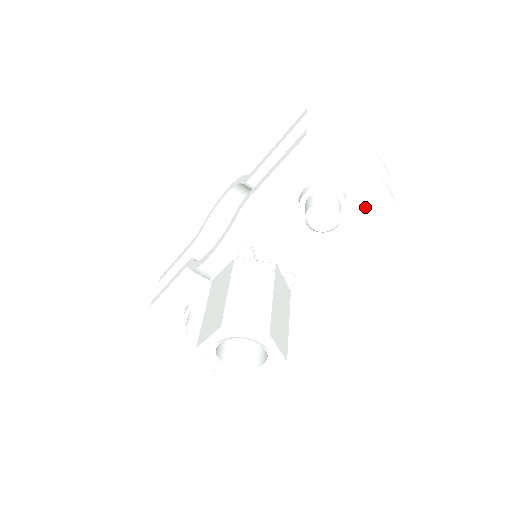
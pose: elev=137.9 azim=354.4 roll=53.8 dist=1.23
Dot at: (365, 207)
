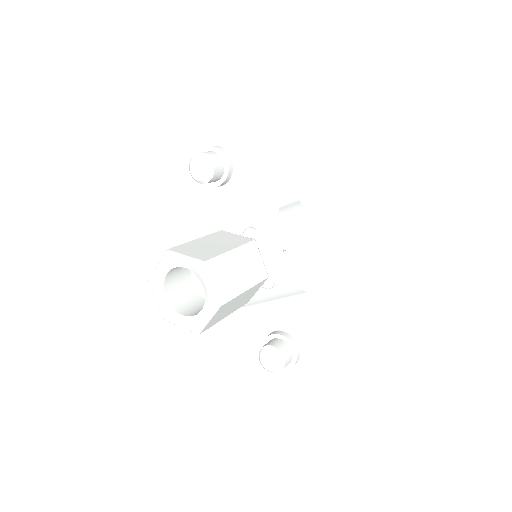
Dot at: (237, 137)
